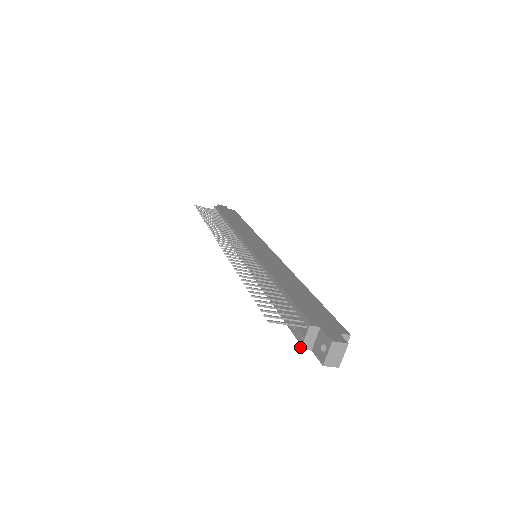
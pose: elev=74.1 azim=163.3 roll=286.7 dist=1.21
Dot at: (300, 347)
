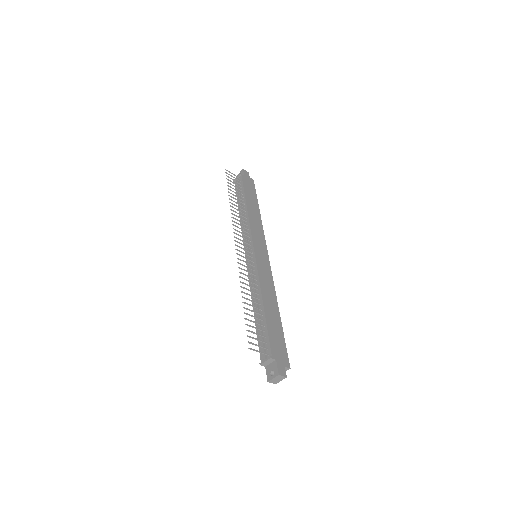
Dot at: (260, 364)
